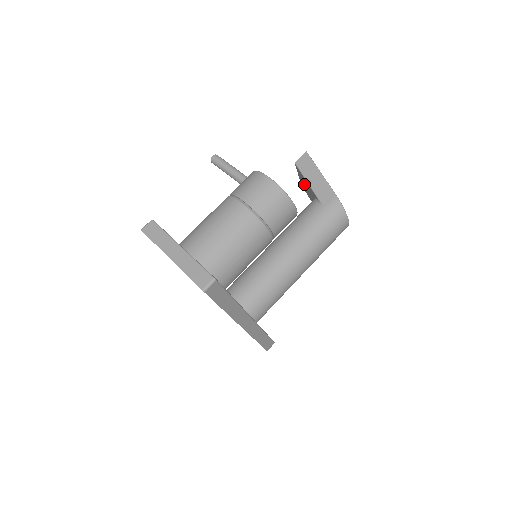
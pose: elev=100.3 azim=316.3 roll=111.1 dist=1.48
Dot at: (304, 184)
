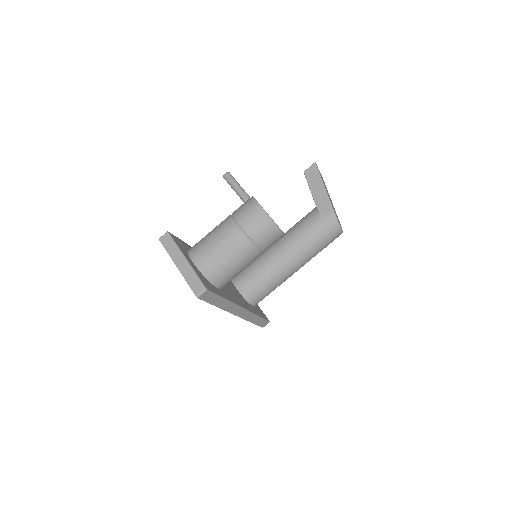
Dot at: occluded
